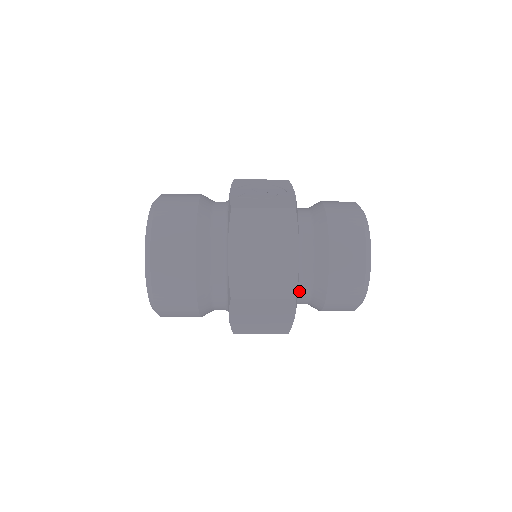
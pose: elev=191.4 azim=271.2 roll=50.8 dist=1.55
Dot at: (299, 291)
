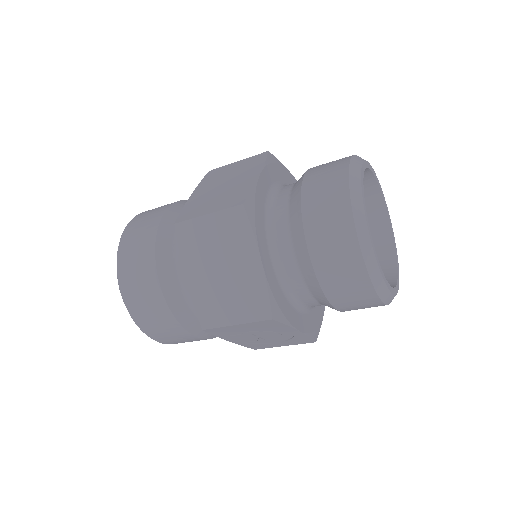
Dot at: (274, 237)
